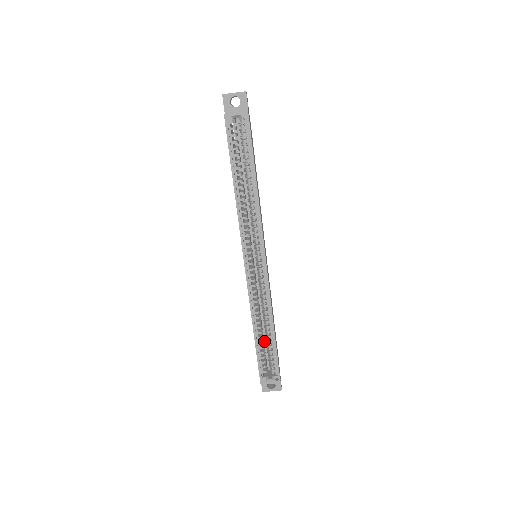
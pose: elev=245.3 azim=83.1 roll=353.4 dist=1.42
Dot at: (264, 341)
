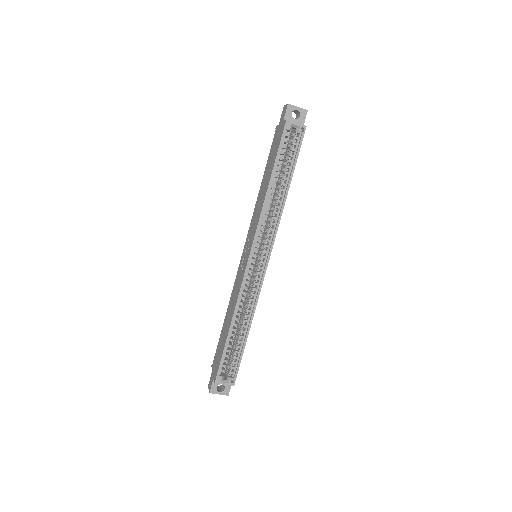
Dot at: occluded
